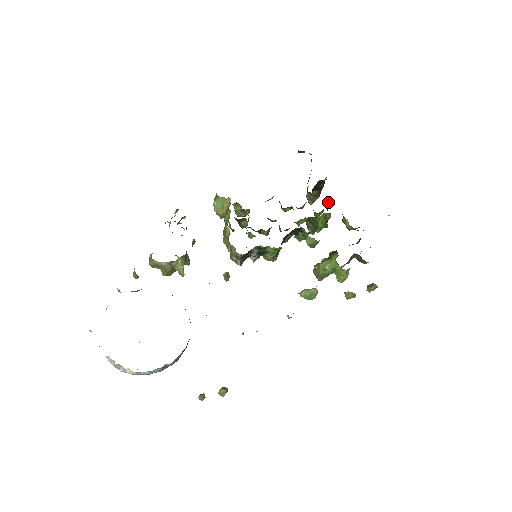
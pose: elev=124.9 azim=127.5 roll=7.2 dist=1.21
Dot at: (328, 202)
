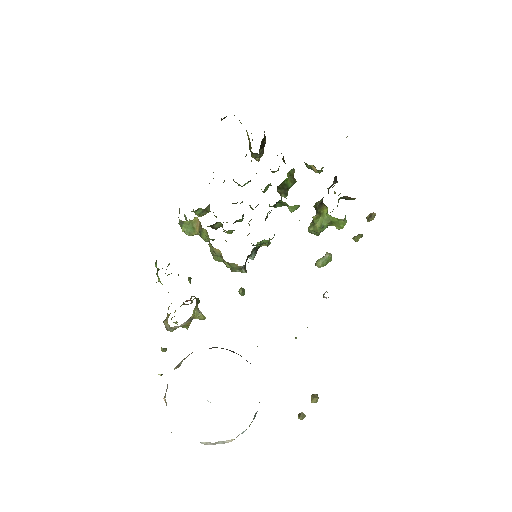
Dot at: (283, 157)
